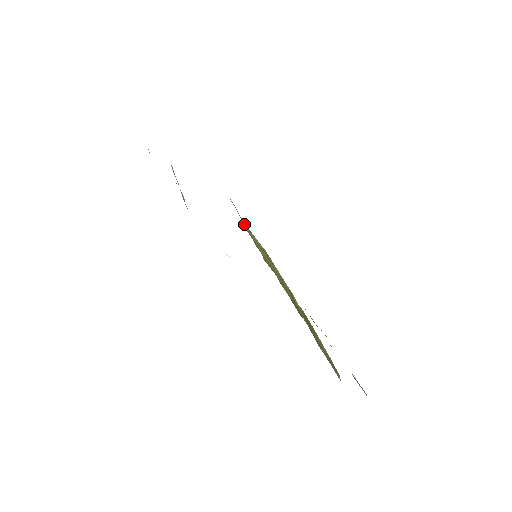
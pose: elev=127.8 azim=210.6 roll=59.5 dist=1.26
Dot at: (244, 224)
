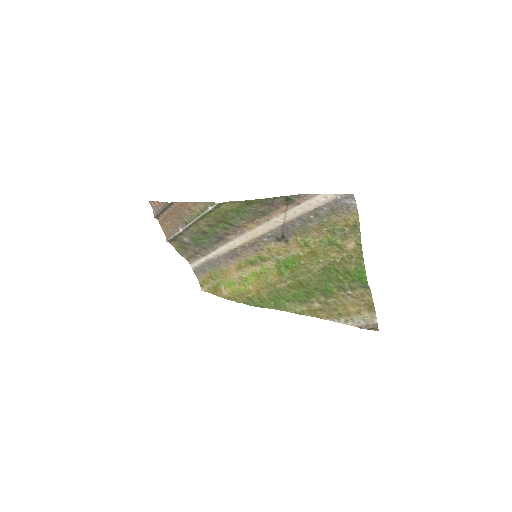
Dot at: (224, 288)
